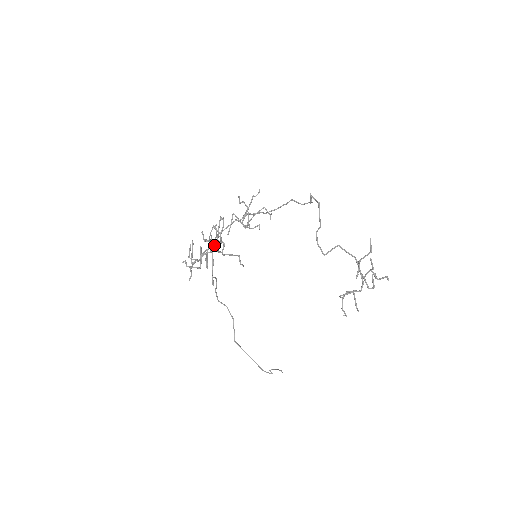
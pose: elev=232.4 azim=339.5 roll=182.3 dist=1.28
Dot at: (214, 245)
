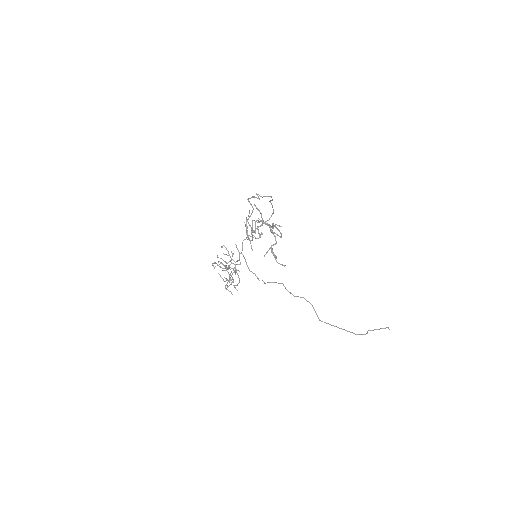
Dot at: (235, 265)
